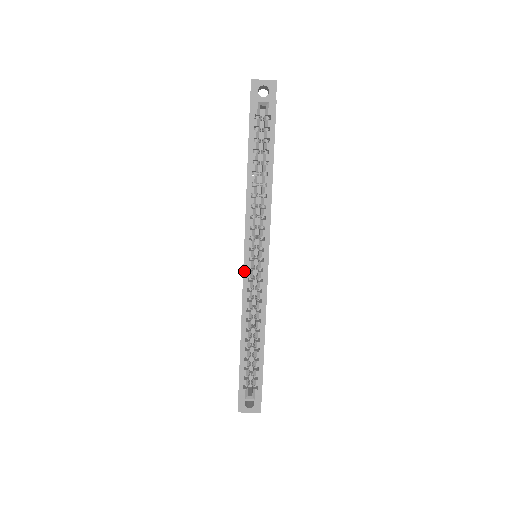
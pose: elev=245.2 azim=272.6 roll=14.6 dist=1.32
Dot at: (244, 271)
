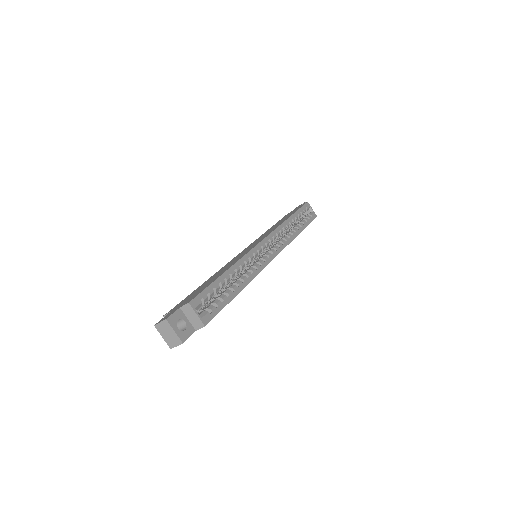
Dot at: (259, 244)
